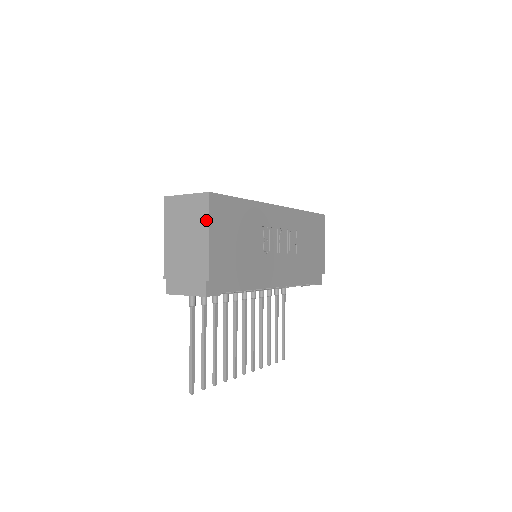
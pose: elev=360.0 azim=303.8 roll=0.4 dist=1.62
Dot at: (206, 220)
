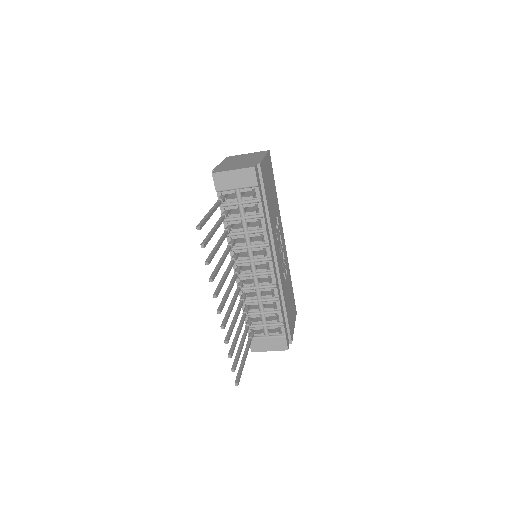
Dot at: (264, 154)
